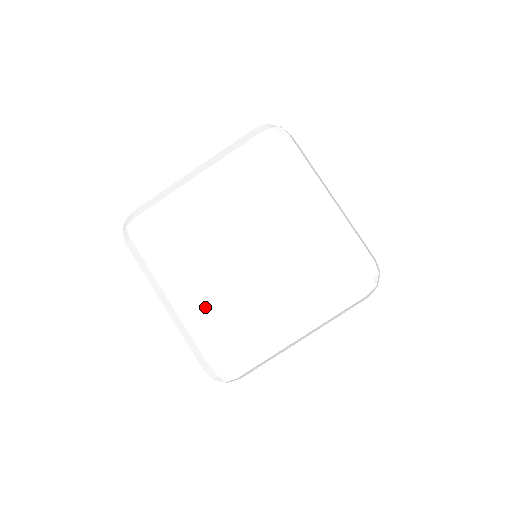
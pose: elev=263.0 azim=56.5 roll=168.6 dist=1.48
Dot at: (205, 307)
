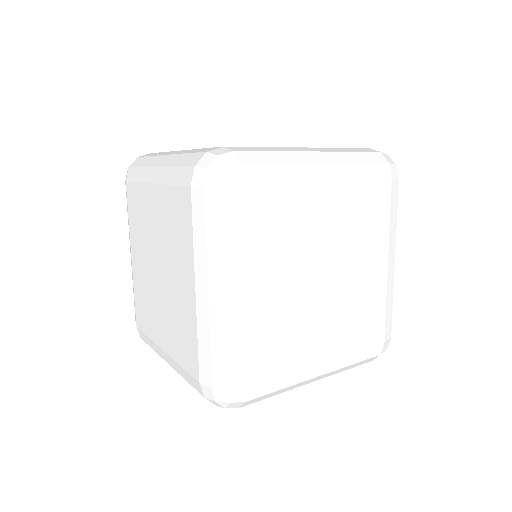
Dot at: (173, 344)
